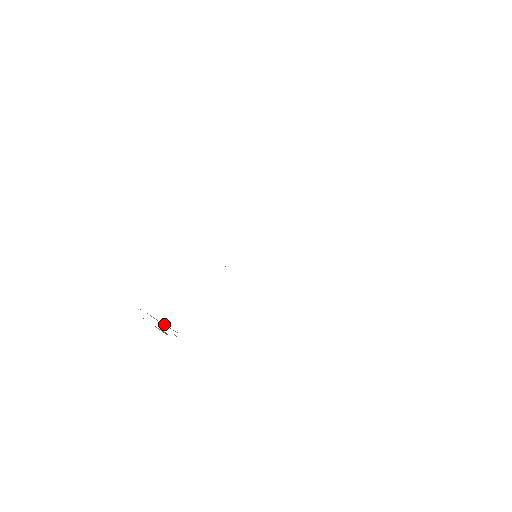
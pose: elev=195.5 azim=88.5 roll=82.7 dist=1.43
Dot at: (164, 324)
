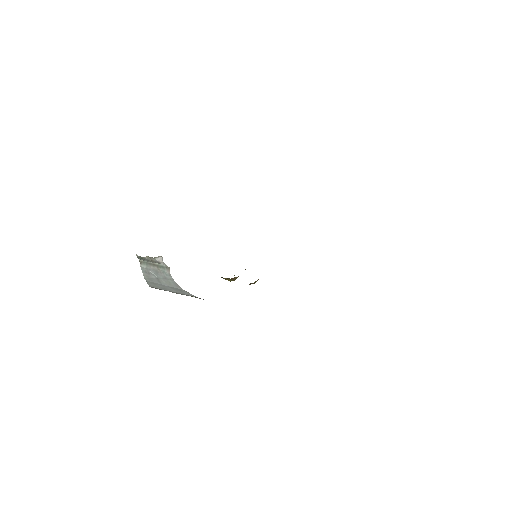
Dot at: (158, 265)
